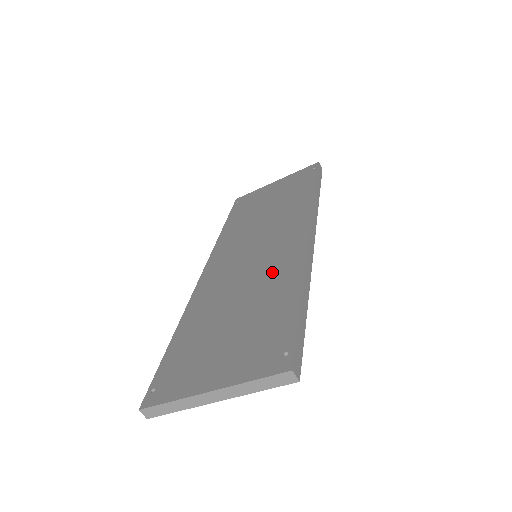
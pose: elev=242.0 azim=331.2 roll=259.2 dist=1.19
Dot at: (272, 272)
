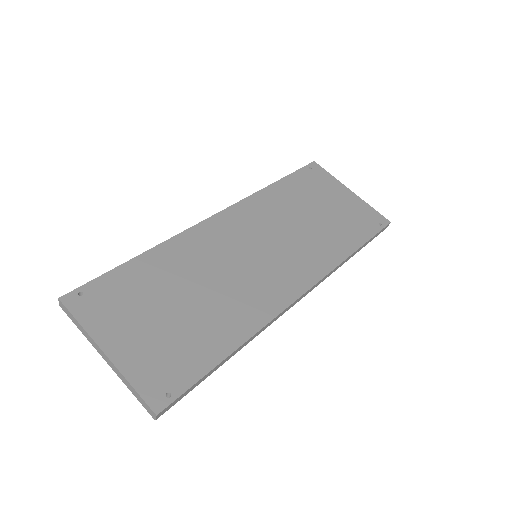
Dot at: (242, 299)
